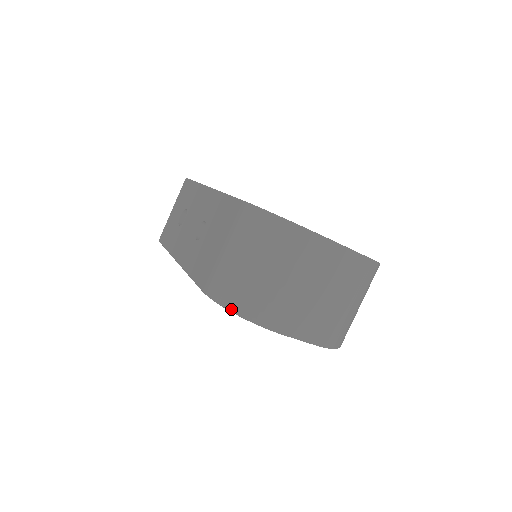
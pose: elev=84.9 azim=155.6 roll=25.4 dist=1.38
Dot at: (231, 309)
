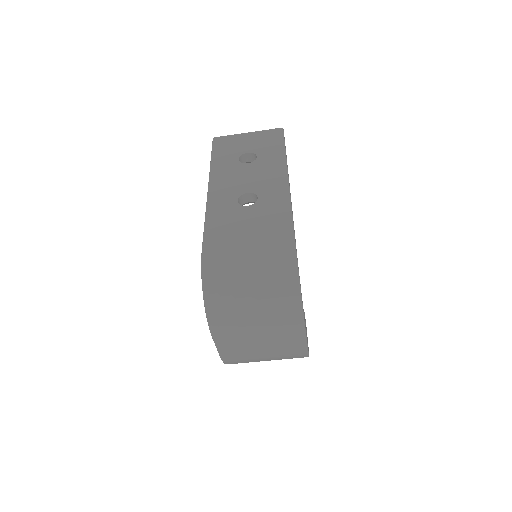
Dot at: (205, 291)
